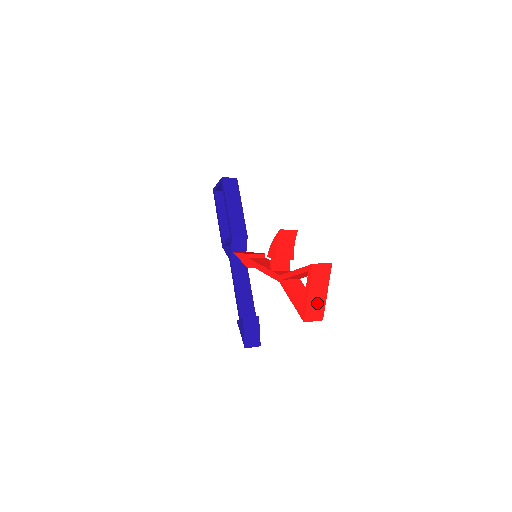
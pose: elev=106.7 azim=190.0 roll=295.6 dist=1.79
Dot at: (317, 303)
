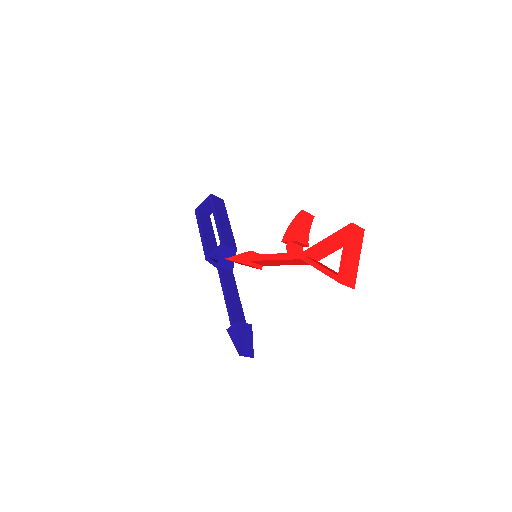
Dot at: (352, 267)
